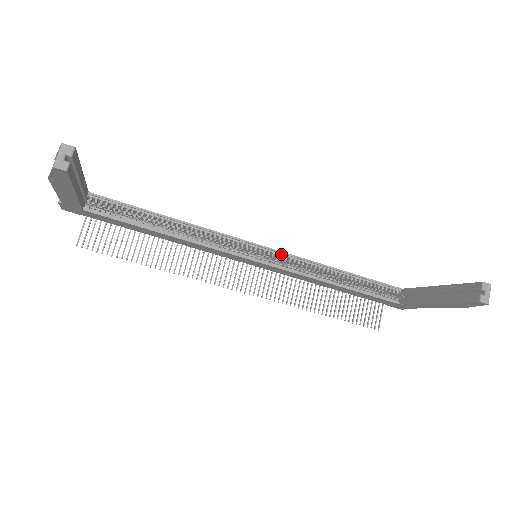
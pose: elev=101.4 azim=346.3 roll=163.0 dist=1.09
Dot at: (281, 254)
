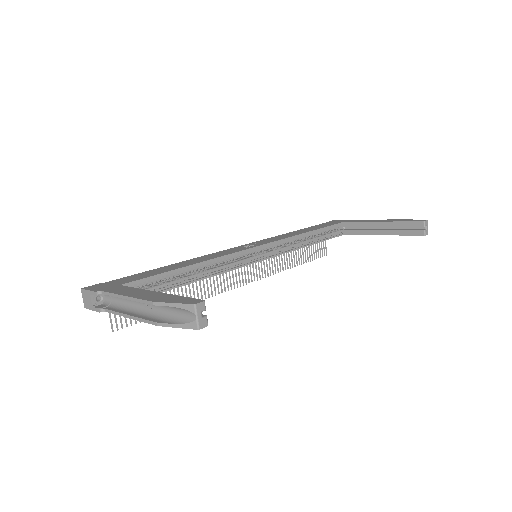
Dot at: (271, 244)
